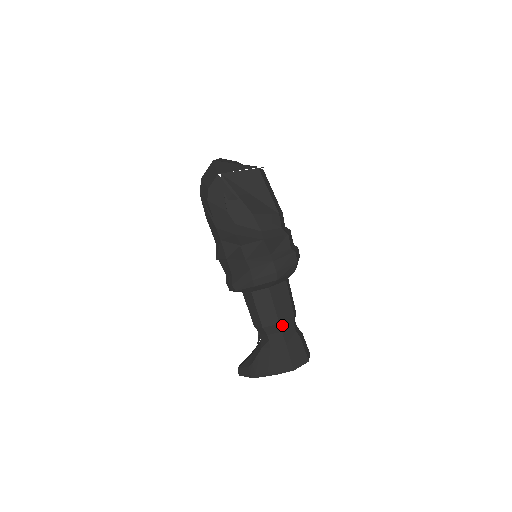
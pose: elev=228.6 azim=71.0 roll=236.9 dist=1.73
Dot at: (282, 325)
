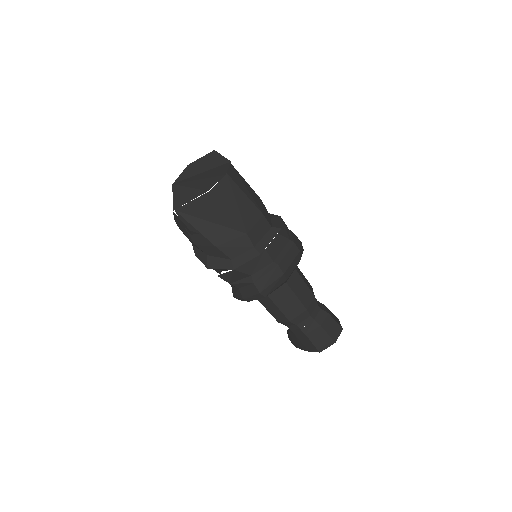
Dot at: (294, 321)
